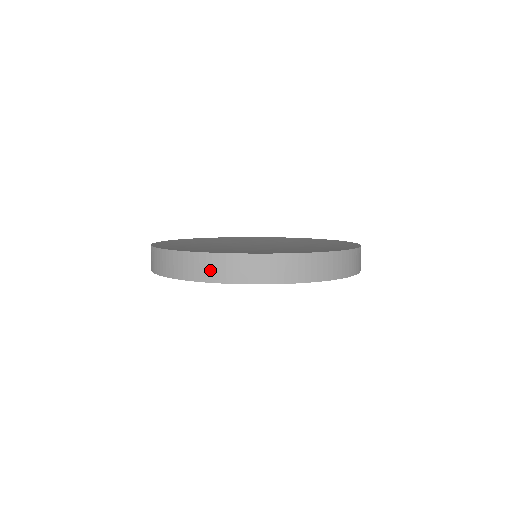
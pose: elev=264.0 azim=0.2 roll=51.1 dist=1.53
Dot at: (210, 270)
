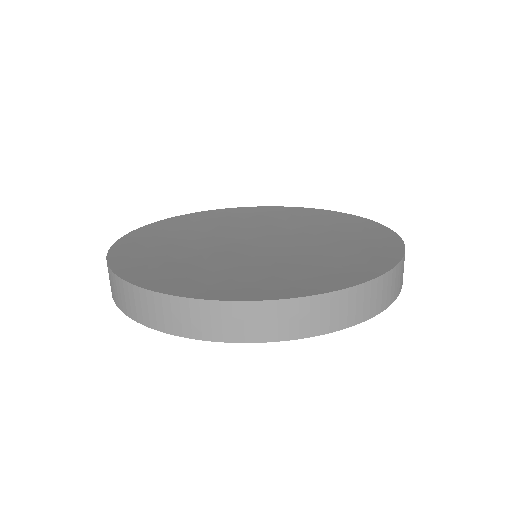
Dot at: (139, 308)
